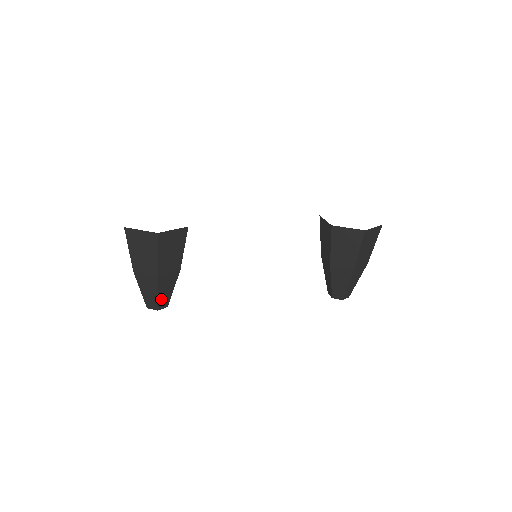
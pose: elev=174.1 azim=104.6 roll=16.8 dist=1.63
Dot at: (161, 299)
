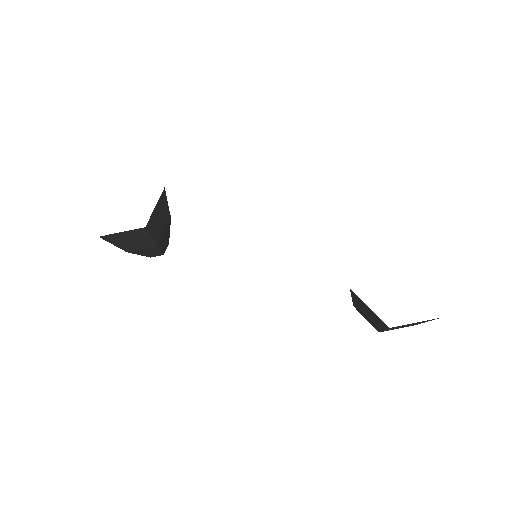
Dot at: (149, 254)
